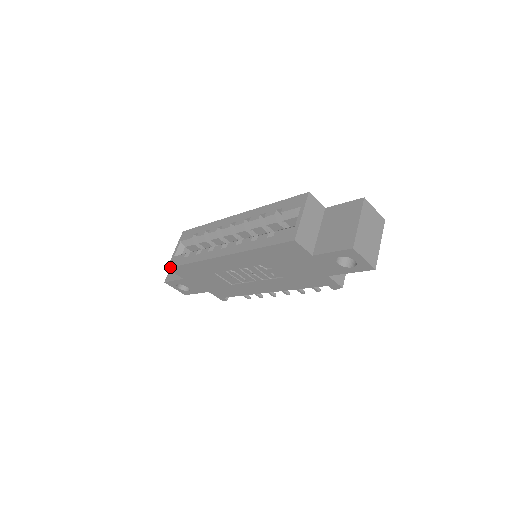
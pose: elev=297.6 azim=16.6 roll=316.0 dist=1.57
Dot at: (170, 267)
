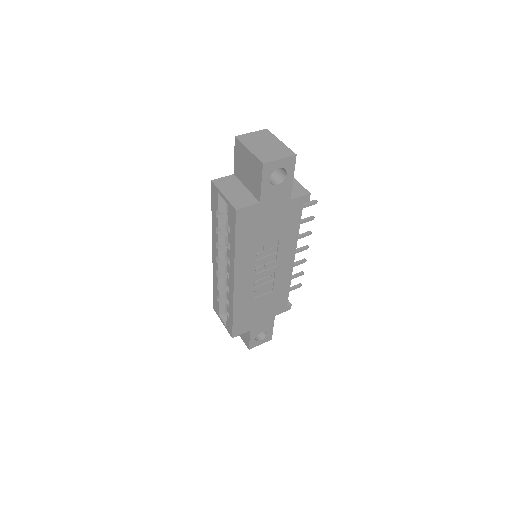
Dot at: (232, 335)
